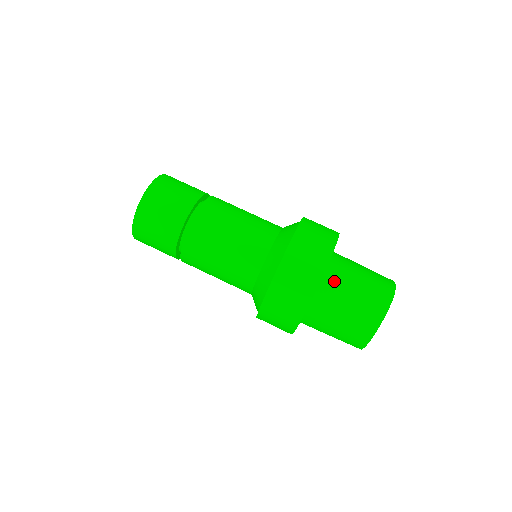
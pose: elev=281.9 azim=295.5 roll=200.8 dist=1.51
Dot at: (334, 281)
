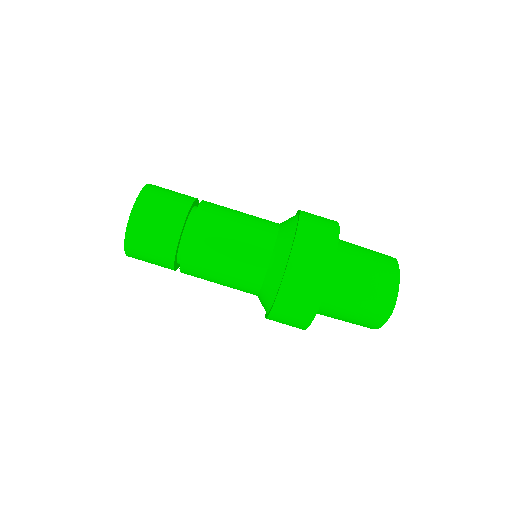
Dot at: (331, 303)
